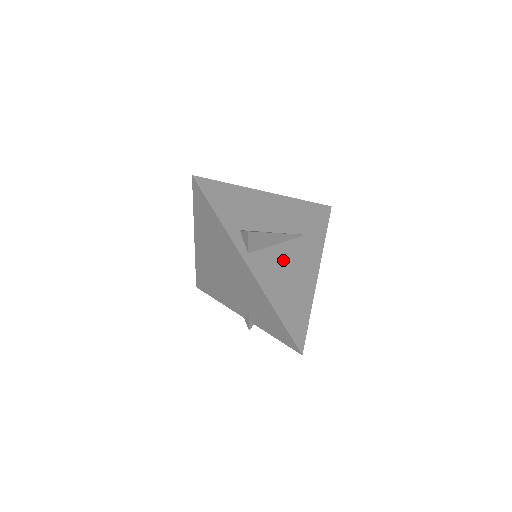
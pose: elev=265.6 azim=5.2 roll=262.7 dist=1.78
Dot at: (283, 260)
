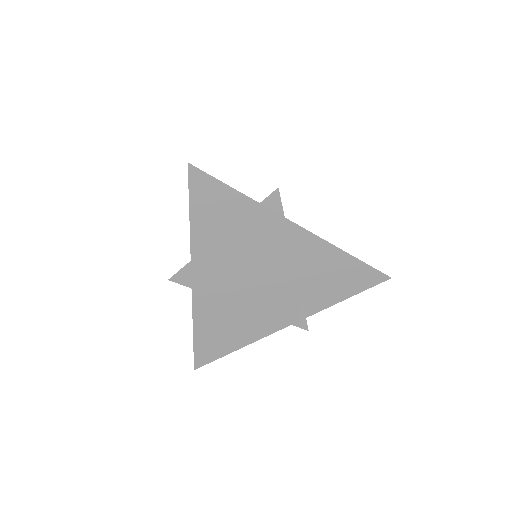
Dot at: occluded
